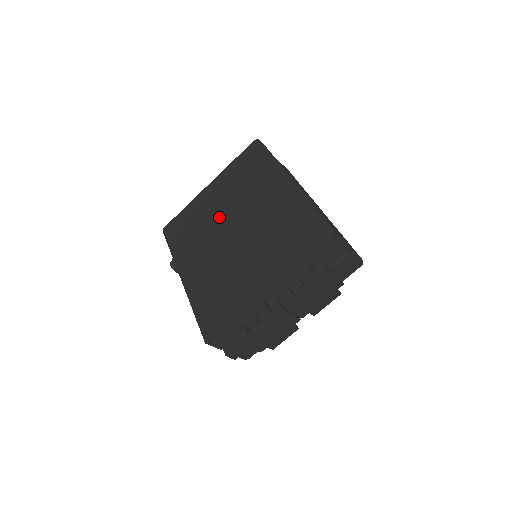
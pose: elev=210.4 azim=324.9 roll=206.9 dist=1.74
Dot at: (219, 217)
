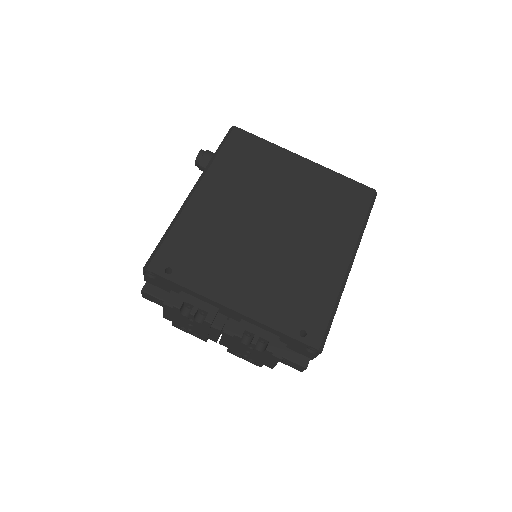
Dot at: (279, 197)
